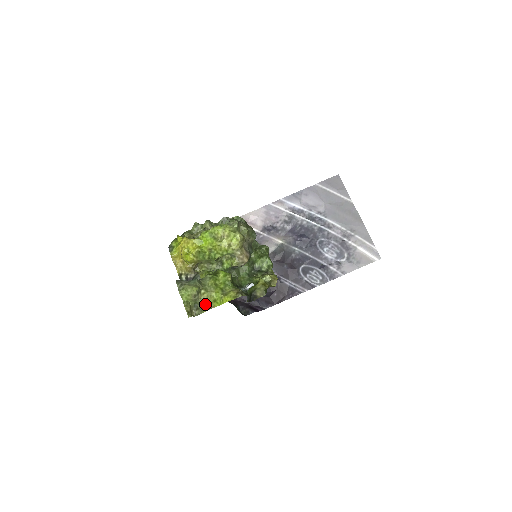
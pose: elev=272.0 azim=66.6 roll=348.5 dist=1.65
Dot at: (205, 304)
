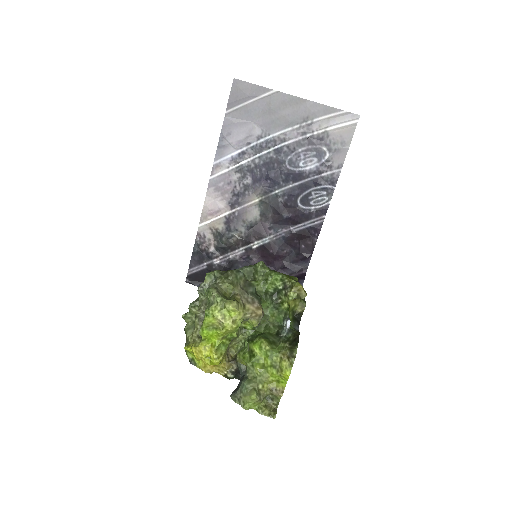
Dot at: (274, 392)
